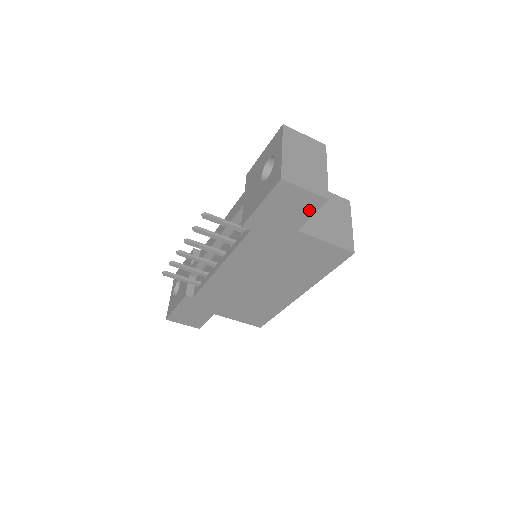
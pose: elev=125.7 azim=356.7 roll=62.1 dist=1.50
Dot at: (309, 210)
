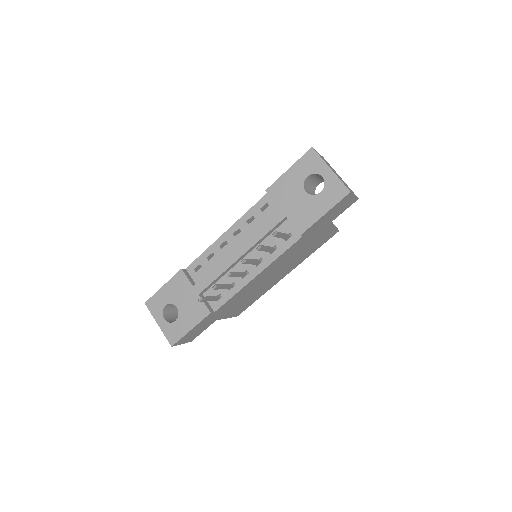
Dot at: (344, 209)
